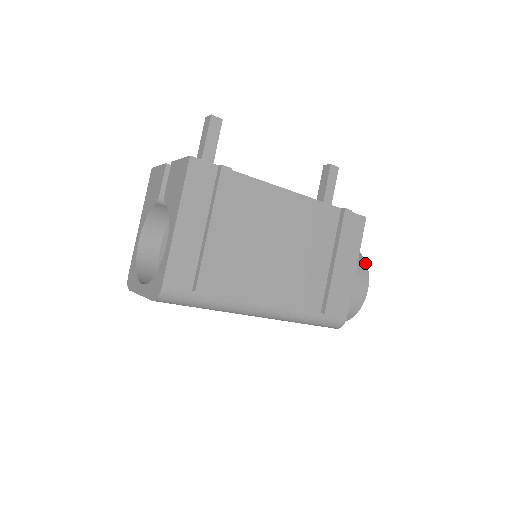
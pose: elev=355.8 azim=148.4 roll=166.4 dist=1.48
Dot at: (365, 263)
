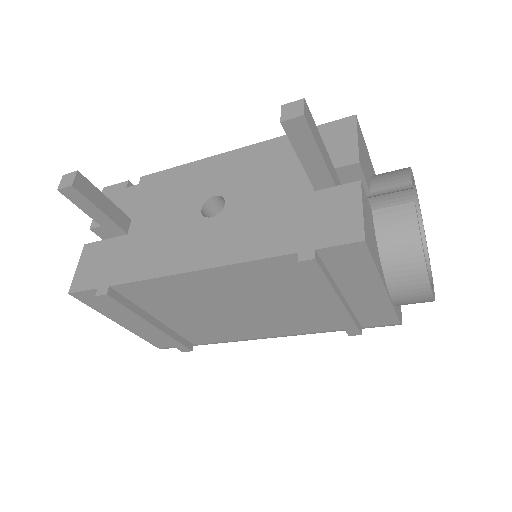
Dot at: (421, 259)
